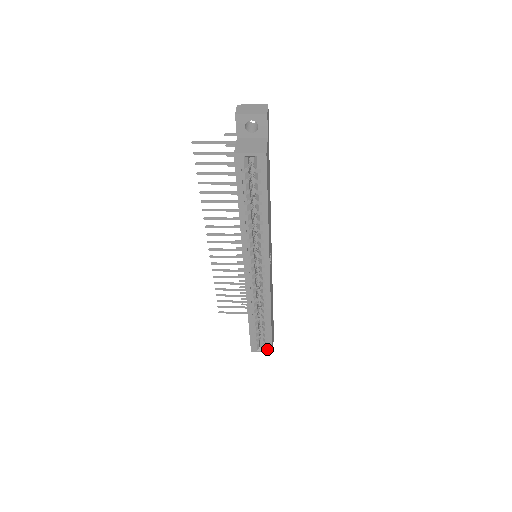
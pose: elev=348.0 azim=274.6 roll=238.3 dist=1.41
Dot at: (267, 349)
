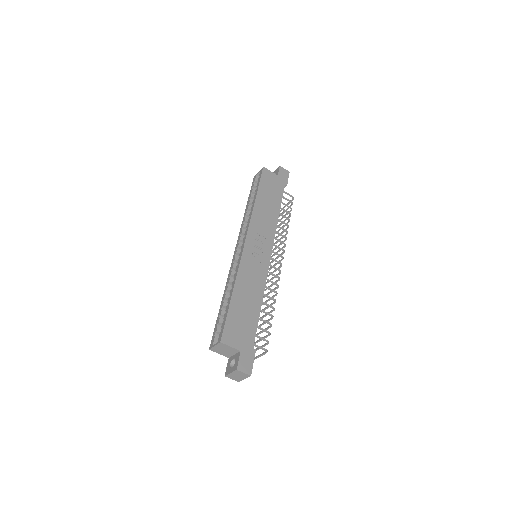
Dot at: (219, 339)
